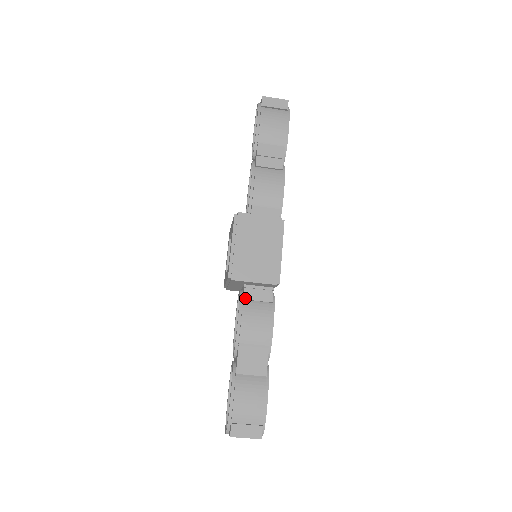
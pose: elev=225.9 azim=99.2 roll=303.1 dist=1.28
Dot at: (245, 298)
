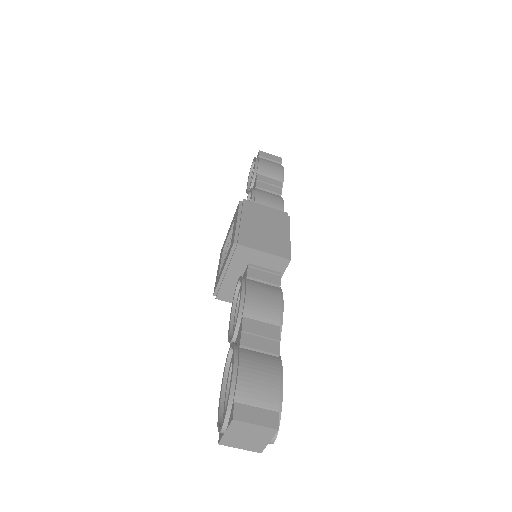
Dot at: (249, 275)
